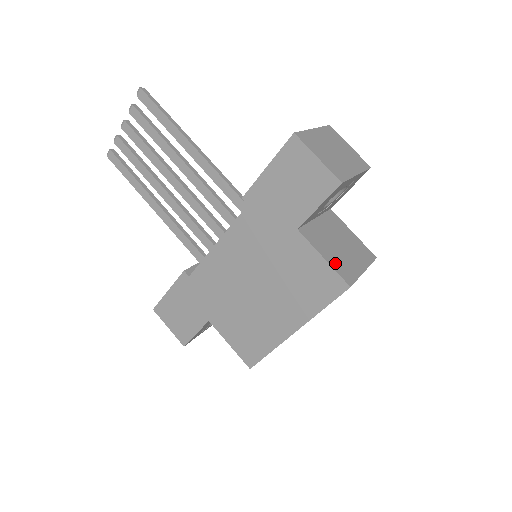
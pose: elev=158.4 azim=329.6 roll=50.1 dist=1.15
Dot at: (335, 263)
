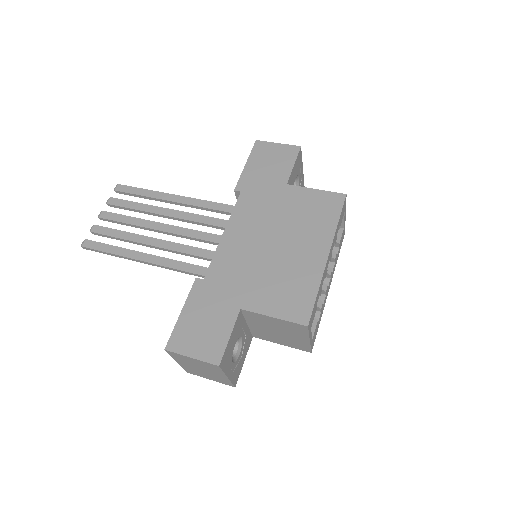
Dot at: occluded
